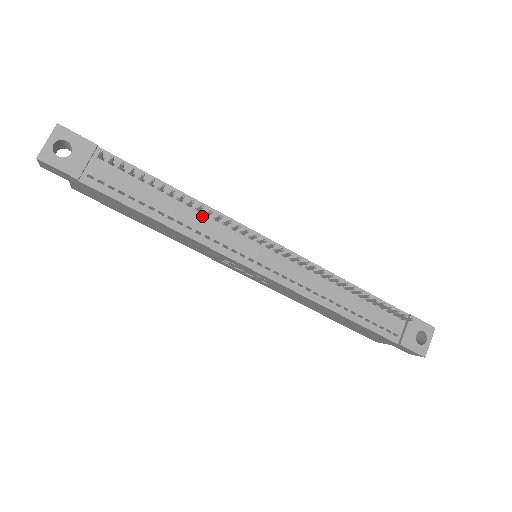
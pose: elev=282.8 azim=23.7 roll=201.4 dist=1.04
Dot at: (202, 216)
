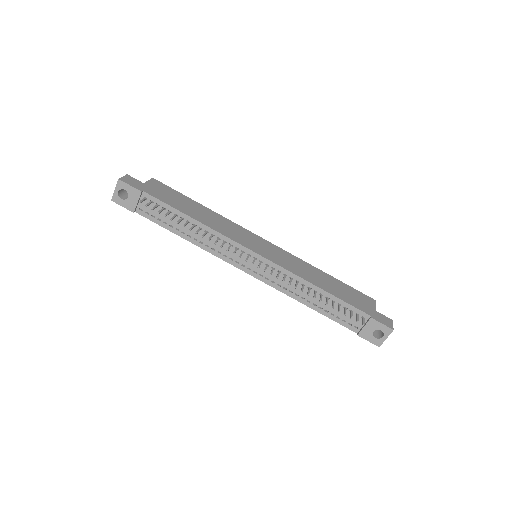
Dot at: (209, 236)
